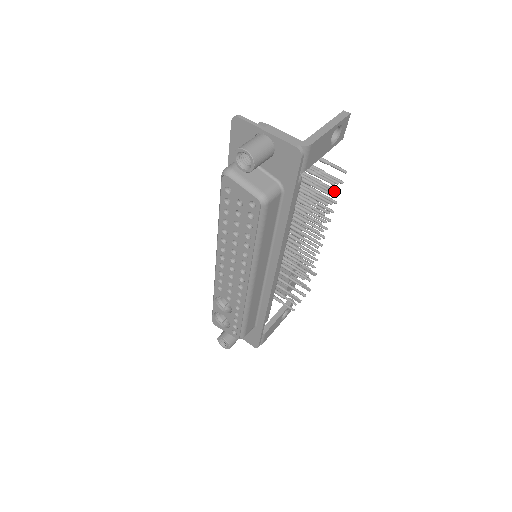
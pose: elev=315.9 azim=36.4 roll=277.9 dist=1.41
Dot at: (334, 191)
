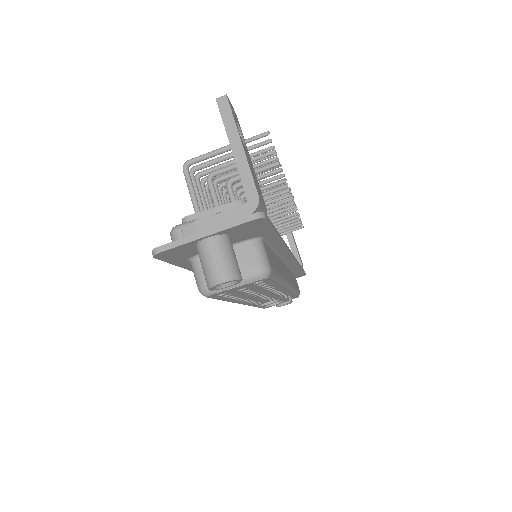
Dot at: occluded
